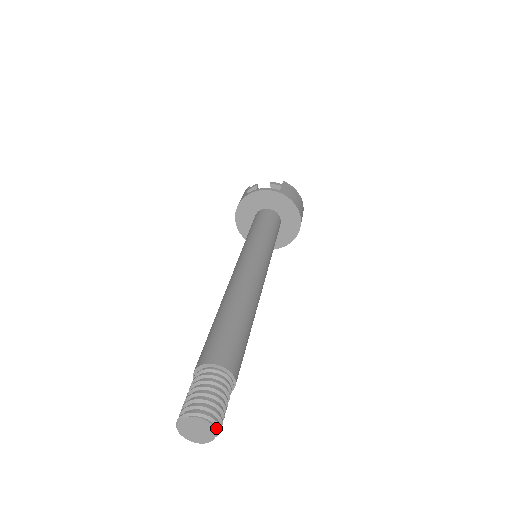
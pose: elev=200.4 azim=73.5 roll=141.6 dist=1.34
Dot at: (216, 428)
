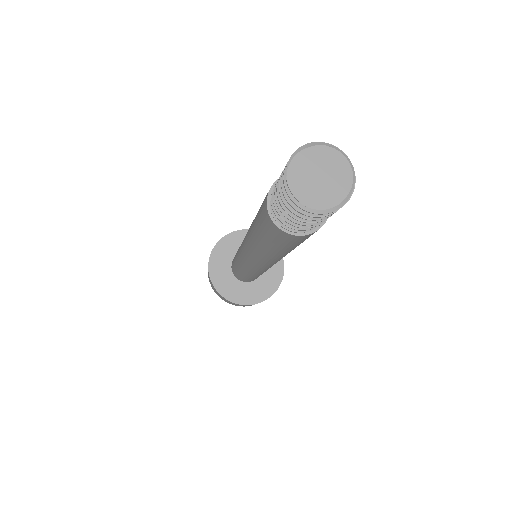
Dot at: (351, 181)
